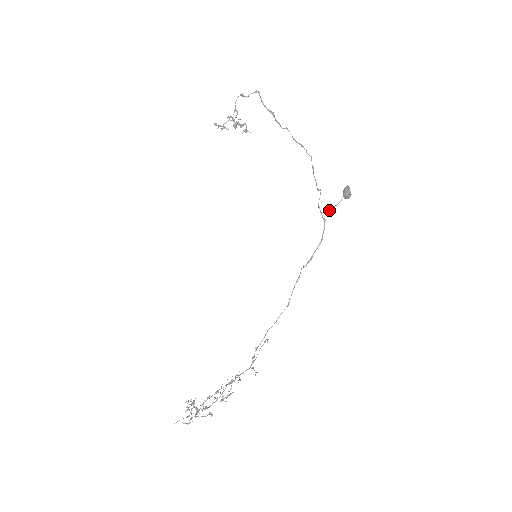
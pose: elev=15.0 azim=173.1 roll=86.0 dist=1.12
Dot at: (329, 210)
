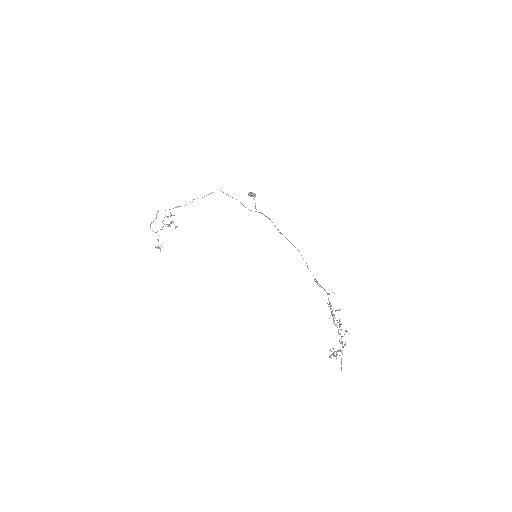
Dot at: (255, 208)
